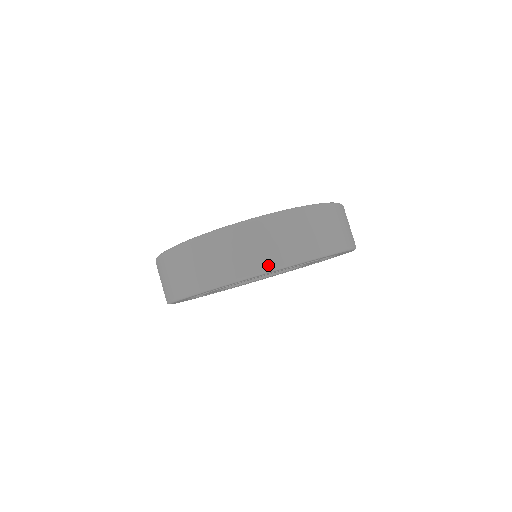
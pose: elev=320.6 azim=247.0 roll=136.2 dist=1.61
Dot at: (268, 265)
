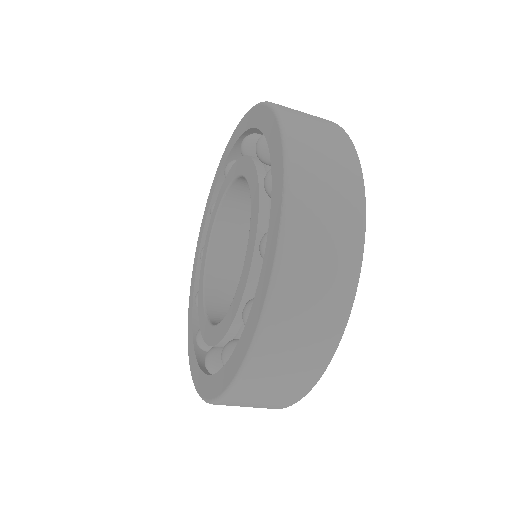
Dot at: (345, 303)
